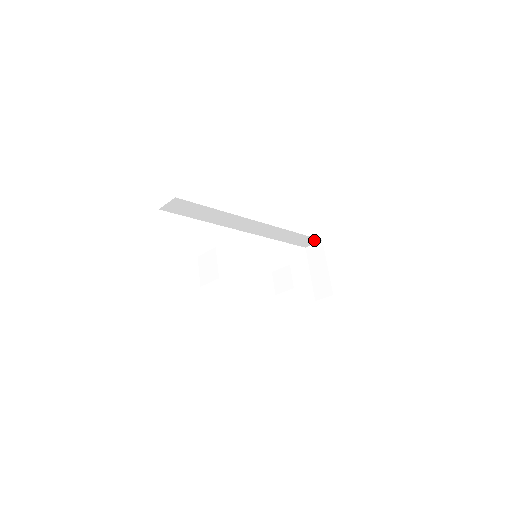
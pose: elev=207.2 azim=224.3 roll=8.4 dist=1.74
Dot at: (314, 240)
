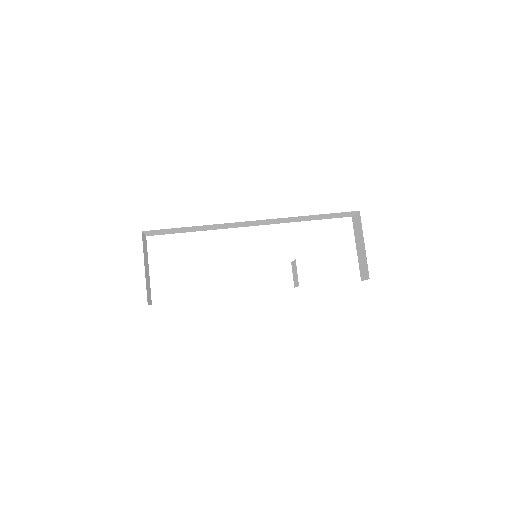
Dot at: (349, 212)
